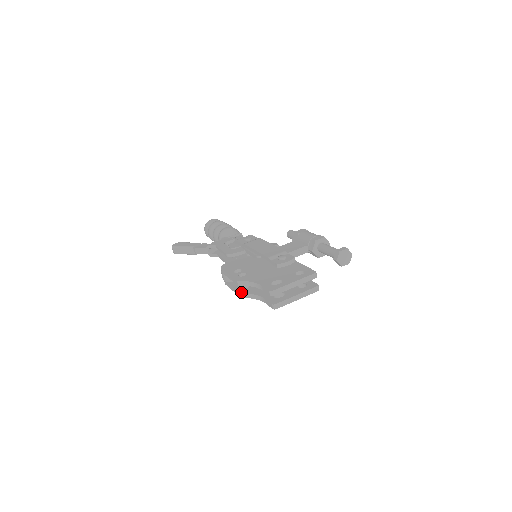
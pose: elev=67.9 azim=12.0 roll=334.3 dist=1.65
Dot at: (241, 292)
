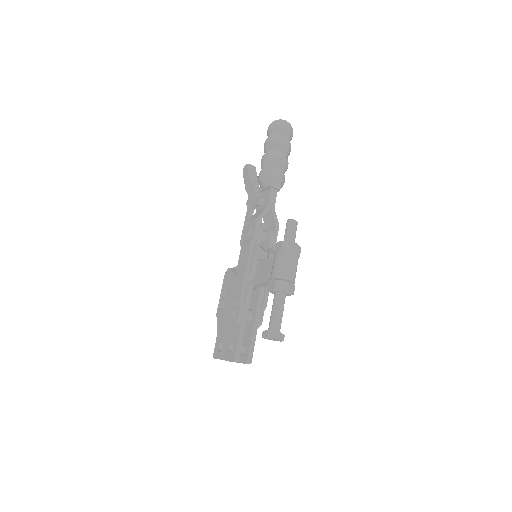
Dot at: occluded
